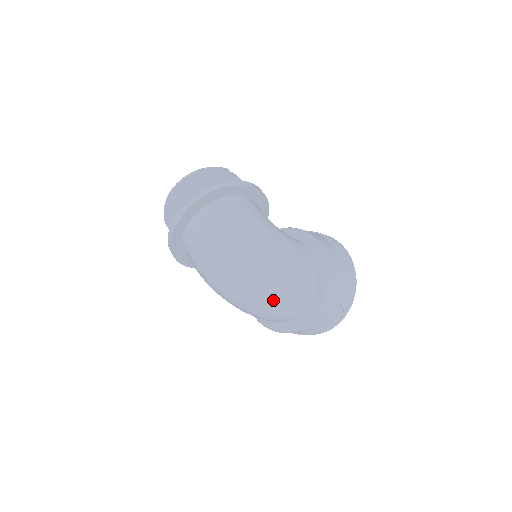
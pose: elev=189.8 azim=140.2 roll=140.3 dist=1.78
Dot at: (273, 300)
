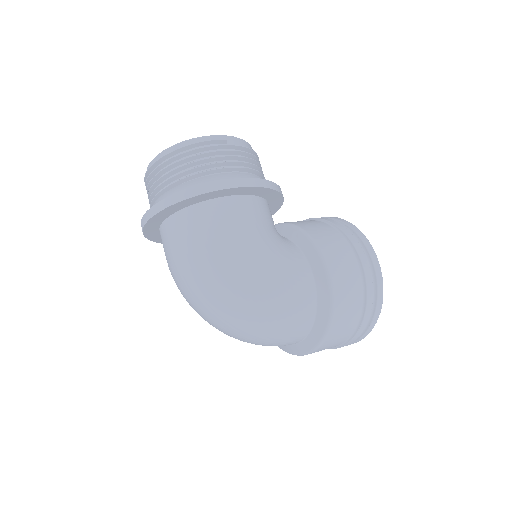
Dot at: (250, 340)
